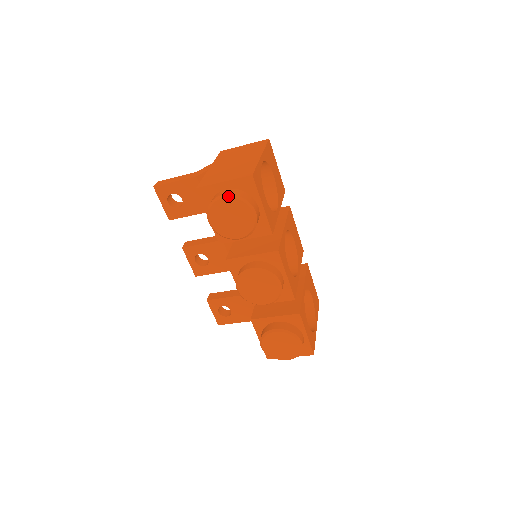
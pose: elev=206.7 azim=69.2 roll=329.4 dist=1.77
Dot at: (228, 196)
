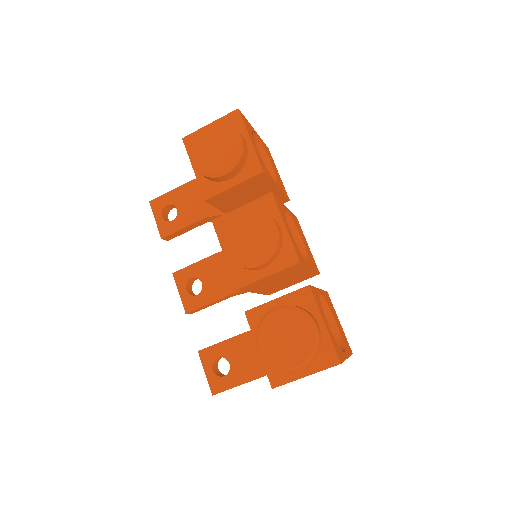
Dot at: (212, 124)
